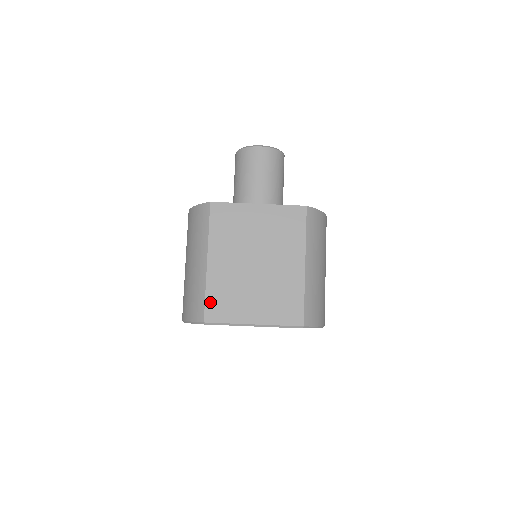
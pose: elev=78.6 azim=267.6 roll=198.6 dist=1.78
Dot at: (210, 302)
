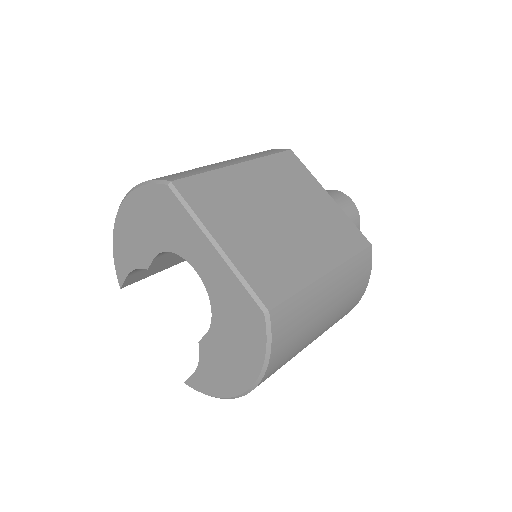
Dot at: (200, 180)
